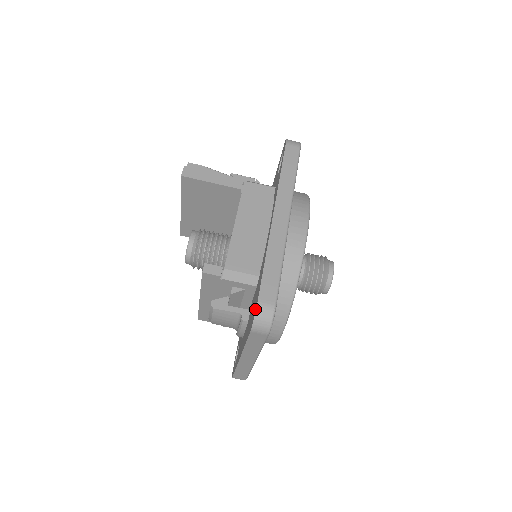
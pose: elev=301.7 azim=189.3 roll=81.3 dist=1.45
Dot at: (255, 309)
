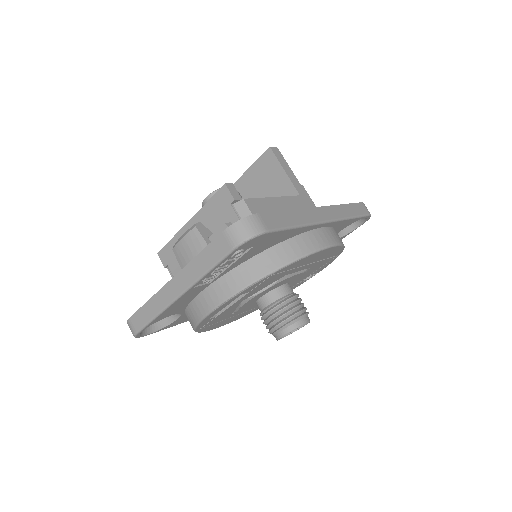
Dot at: (247, 218)
